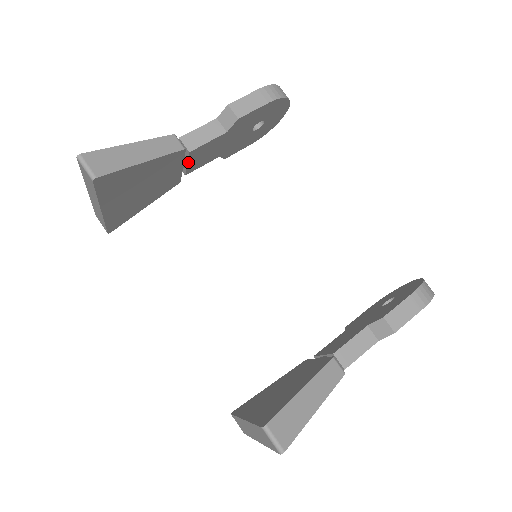
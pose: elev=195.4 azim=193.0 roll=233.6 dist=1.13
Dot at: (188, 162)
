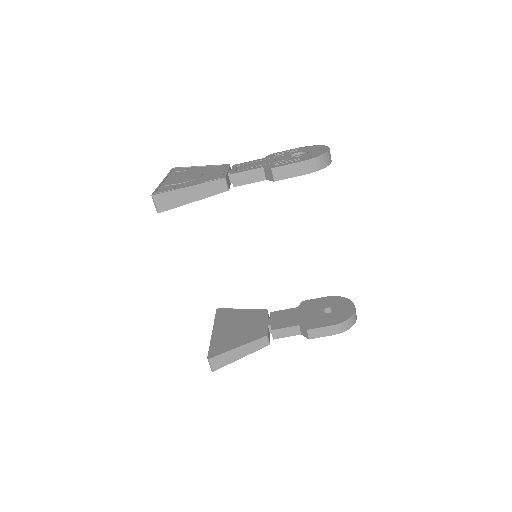
Dot at: occluded
